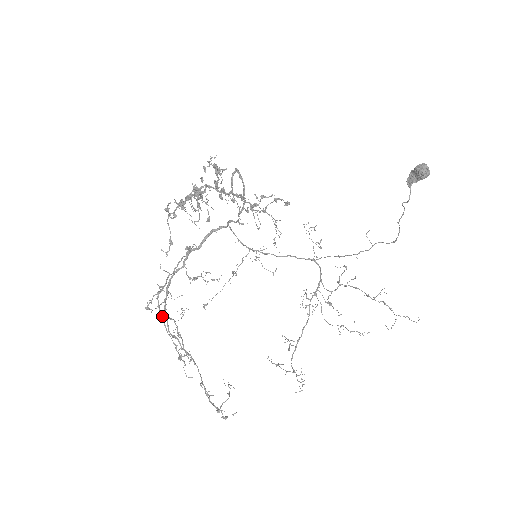
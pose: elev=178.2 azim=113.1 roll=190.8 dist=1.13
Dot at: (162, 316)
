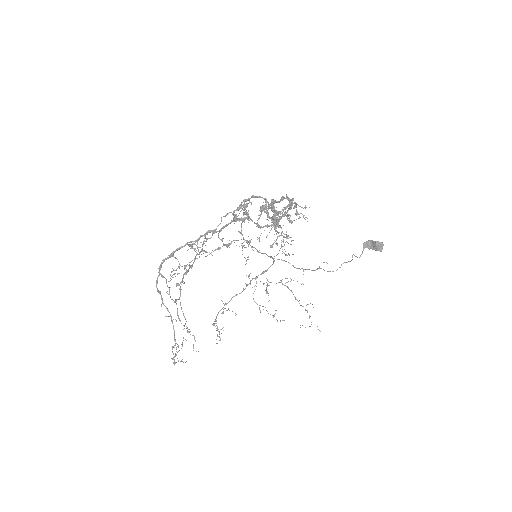
Dot at: (180, 290)
